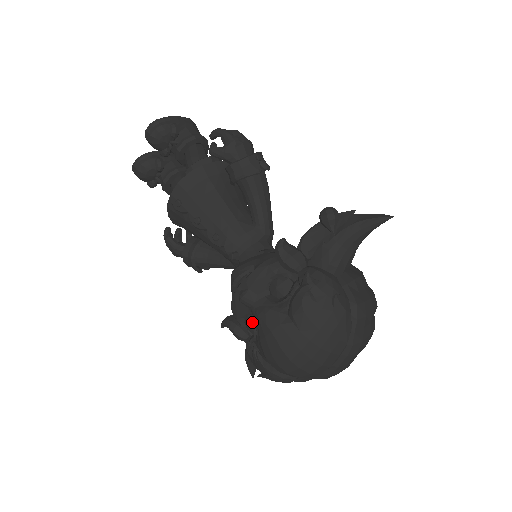
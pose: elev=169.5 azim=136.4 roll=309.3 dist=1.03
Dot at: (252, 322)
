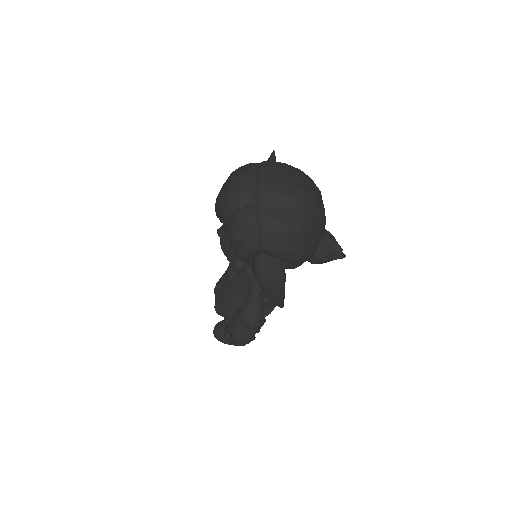
Dot at: occluded
